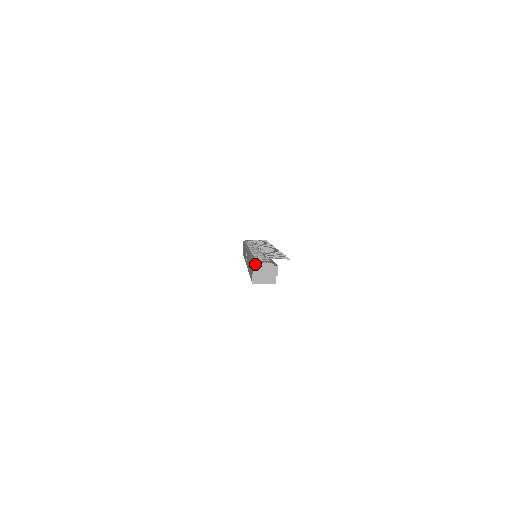
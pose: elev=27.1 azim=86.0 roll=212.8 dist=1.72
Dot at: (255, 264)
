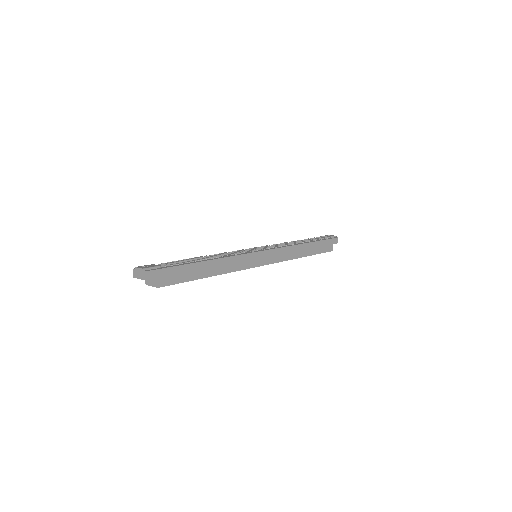
Dot at: occluded
